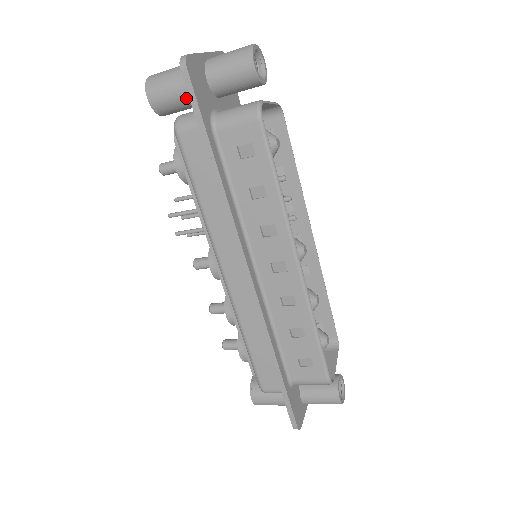
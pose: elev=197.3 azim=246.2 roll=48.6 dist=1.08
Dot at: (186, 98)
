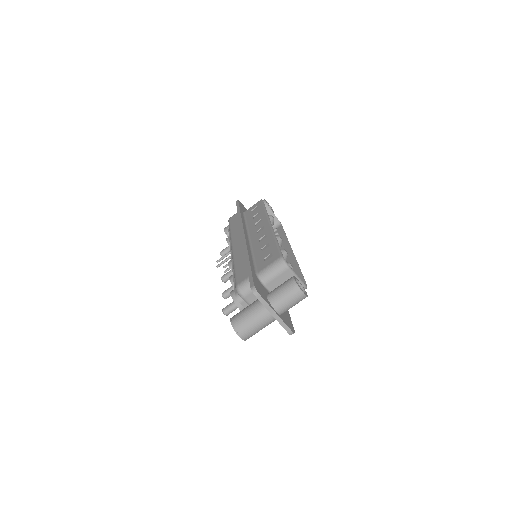
Dot at: occluded
